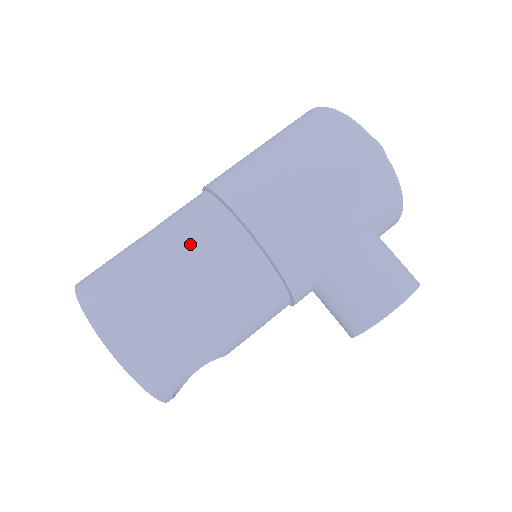
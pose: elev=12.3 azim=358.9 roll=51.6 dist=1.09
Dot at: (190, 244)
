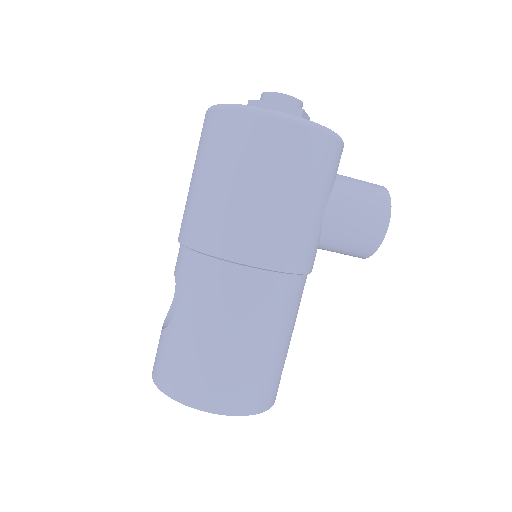
Dot at: (226, 309)
